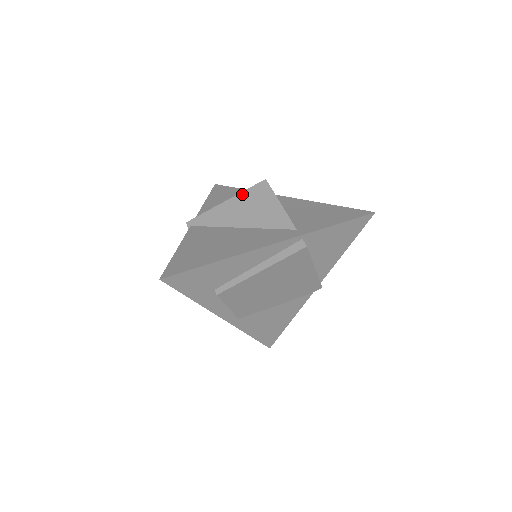
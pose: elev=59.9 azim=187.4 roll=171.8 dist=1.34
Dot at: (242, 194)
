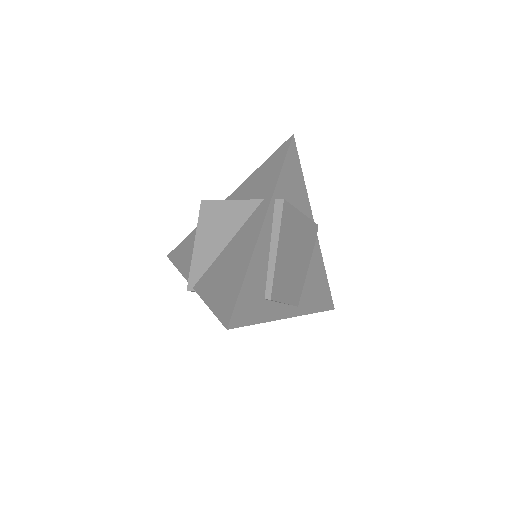
Dot at: (199, 227)
